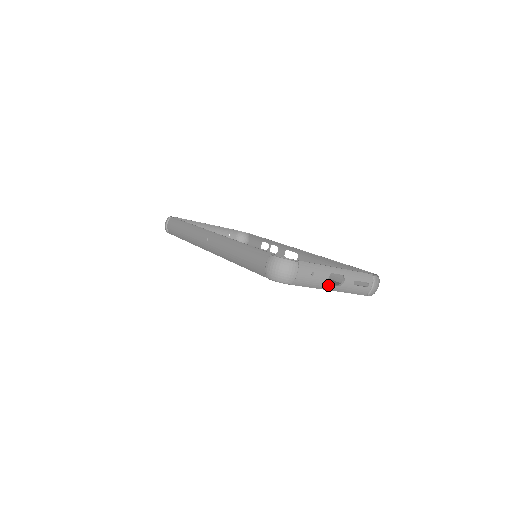
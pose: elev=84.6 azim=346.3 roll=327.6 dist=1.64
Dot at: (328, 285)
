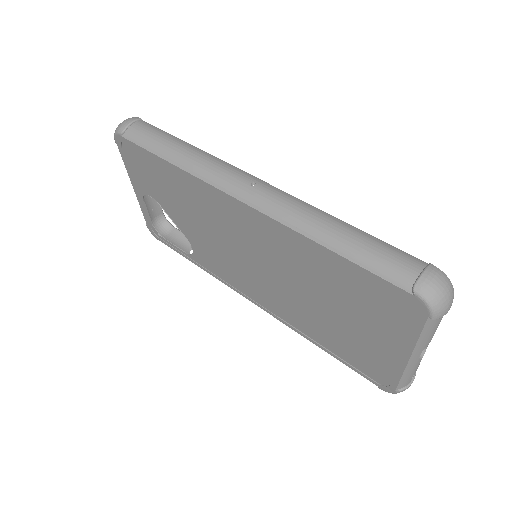
Dot at: (421, 351)
